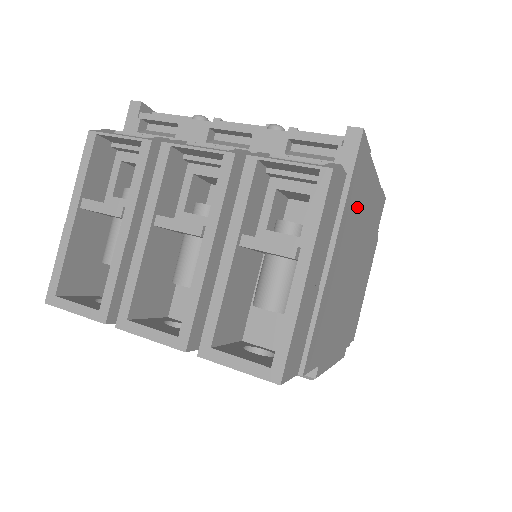
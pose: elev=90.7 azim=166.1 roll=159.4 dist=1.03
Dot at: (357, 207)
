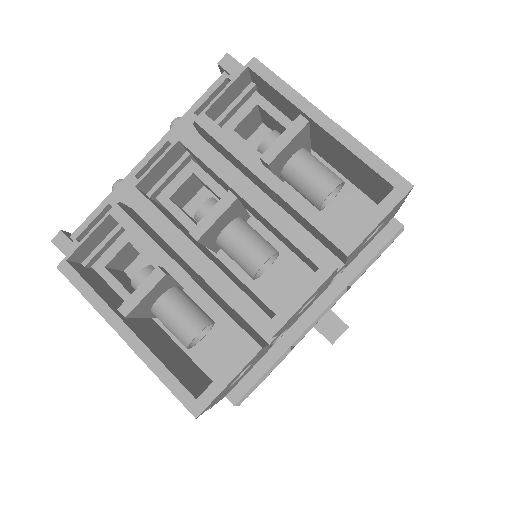
Dot at: occluded
